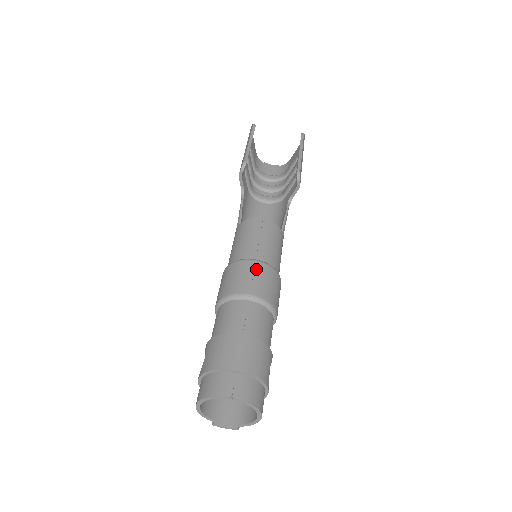
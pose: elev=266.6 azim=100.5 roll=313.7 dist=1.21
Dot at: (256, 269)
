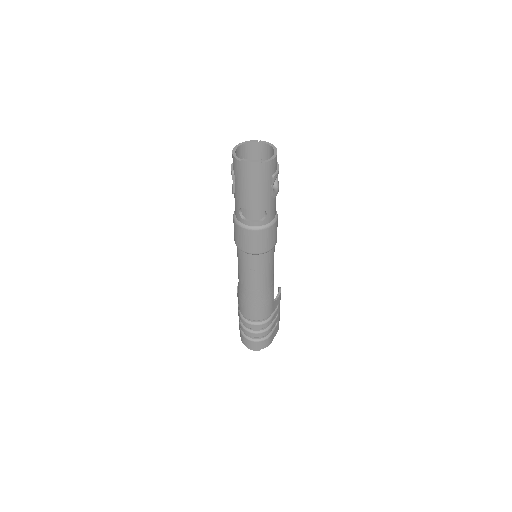
Dot at: occluded
